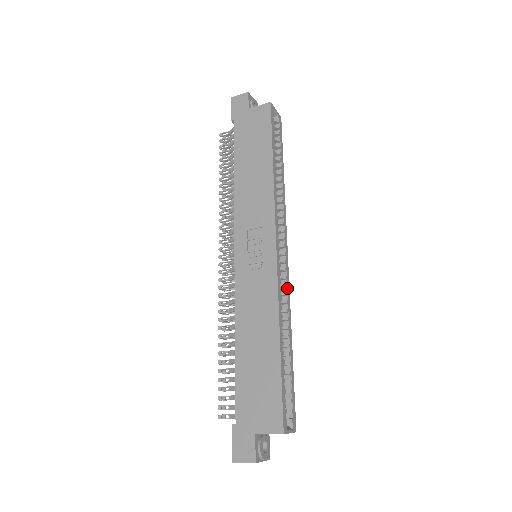
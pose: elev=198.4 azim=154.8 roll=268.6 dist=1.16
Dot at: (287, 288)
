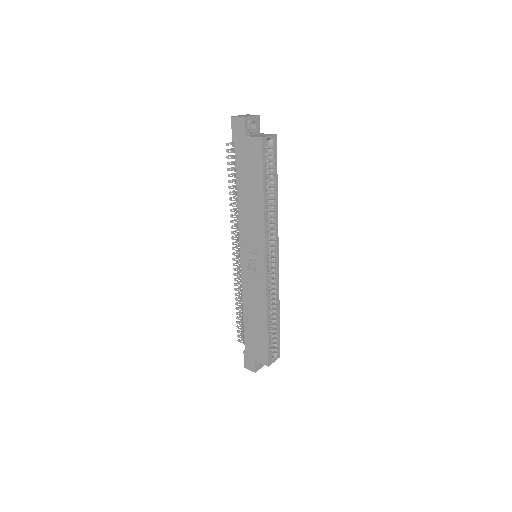
Dot at: (276, 281)
